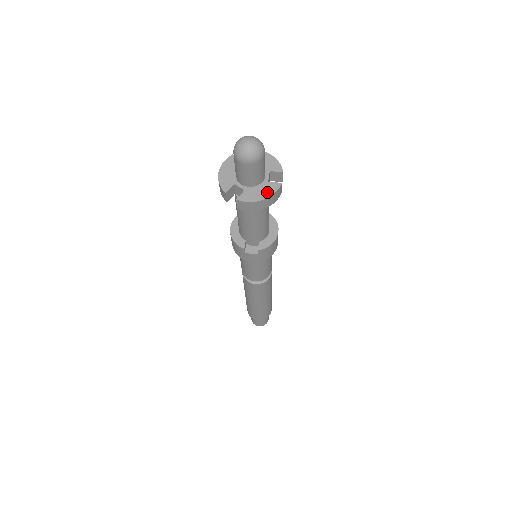
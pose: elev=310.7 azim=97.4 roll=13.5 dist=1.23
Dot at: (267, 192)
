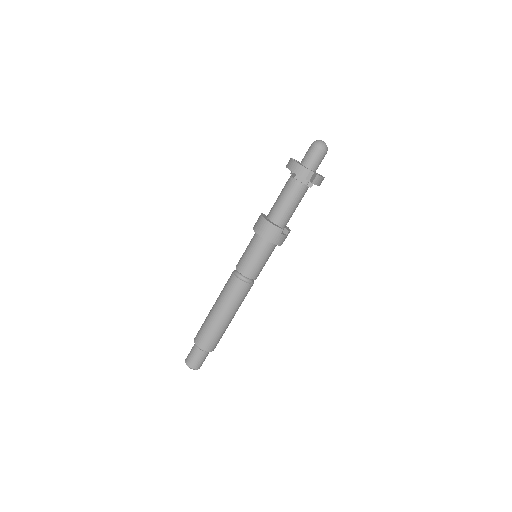
Dot at: (322, 176)
